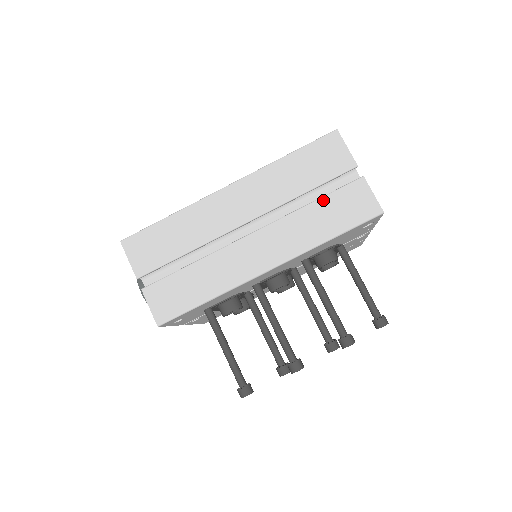
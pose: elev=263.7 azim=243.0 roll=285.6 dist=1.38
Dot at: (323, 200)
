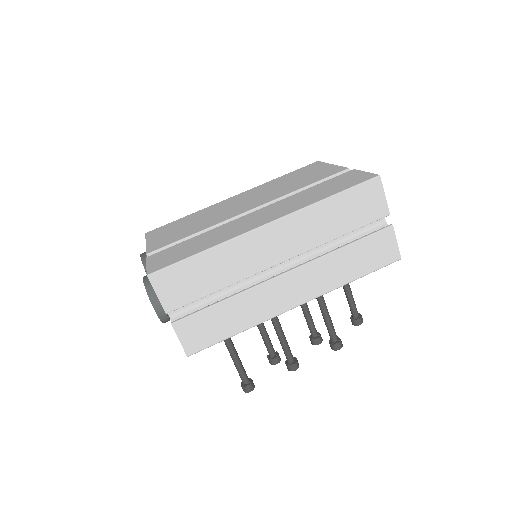
Dot at: (355, 245)
